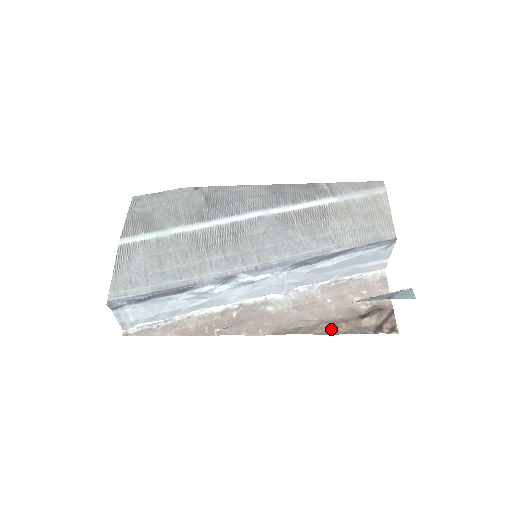
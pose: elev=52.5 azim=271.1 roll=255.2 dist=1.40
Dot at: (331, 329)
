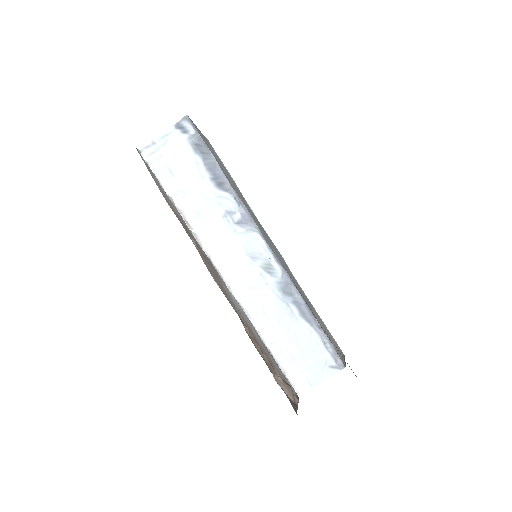
Dot at: (256, 344)
